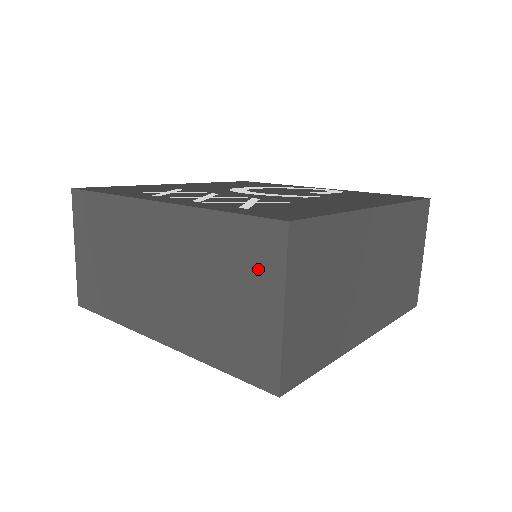
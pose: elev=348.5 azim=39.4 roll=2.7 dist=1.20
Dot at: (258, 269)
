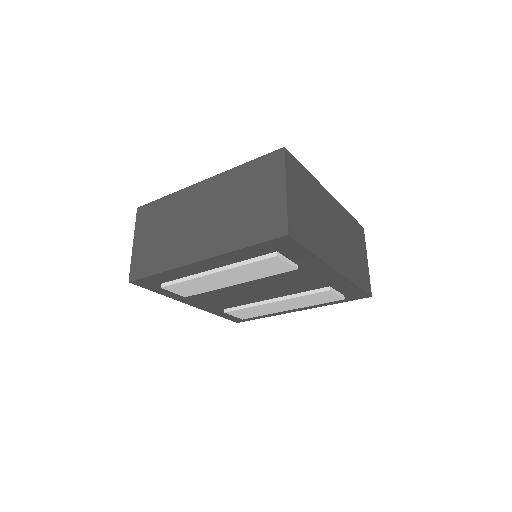
Dot at: (269, 177)
